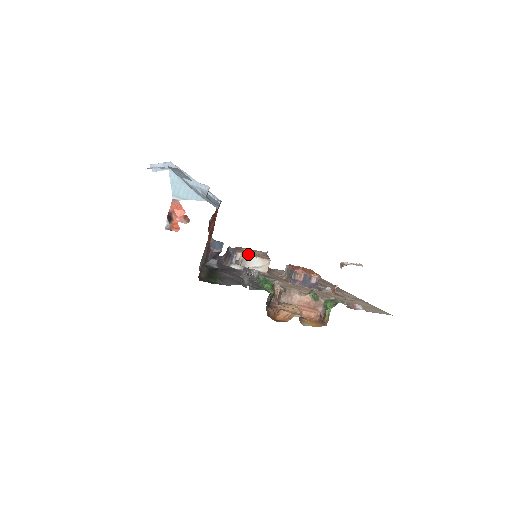
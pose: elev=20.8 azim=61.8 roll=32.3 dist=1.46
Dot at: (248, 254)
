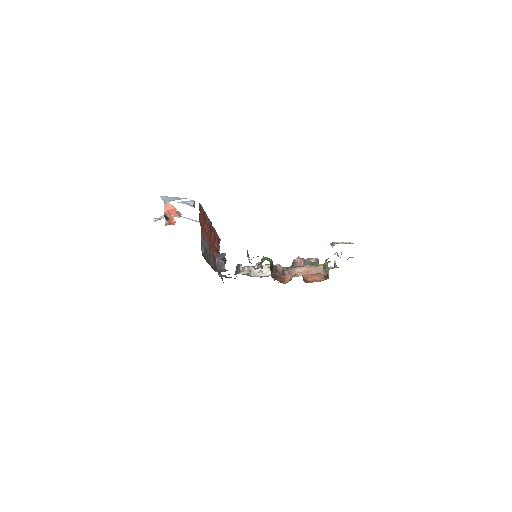
Dot at: occluded
